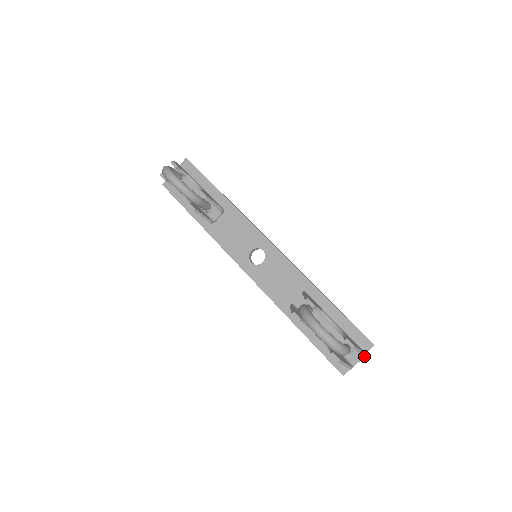
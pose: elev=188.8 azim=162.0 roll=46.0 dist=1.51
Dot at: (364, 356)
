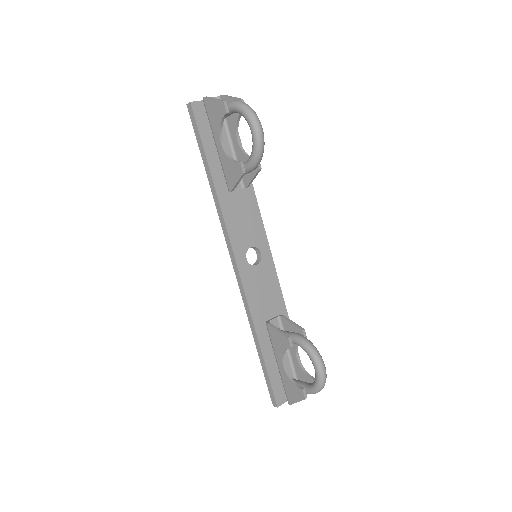
Dot at: occluded
